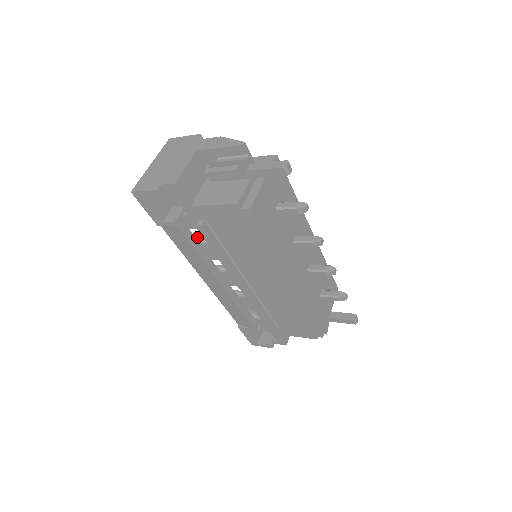
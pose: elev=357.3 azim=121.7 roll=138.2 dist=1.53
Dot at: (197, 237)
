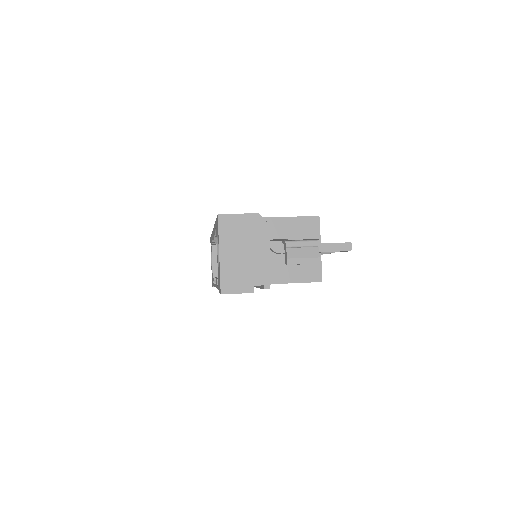
Dot at: occluded
